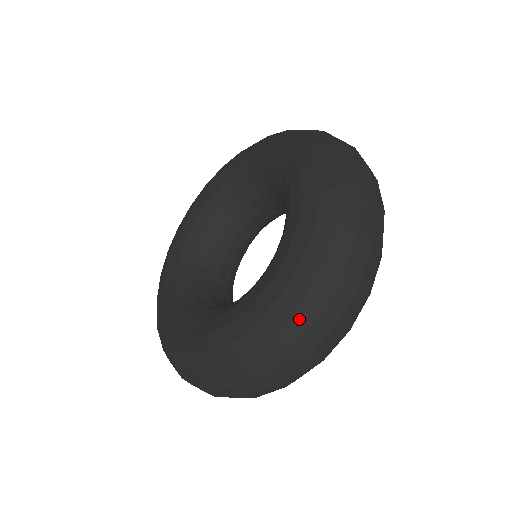
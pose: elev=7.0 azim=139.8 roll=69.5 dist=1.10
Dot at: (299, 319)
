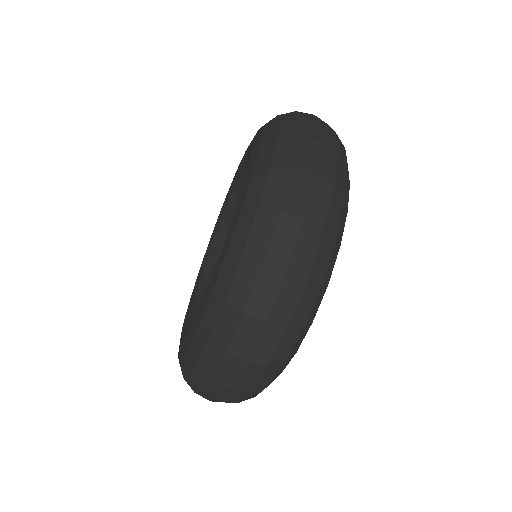
Dot at: (211, 351)
